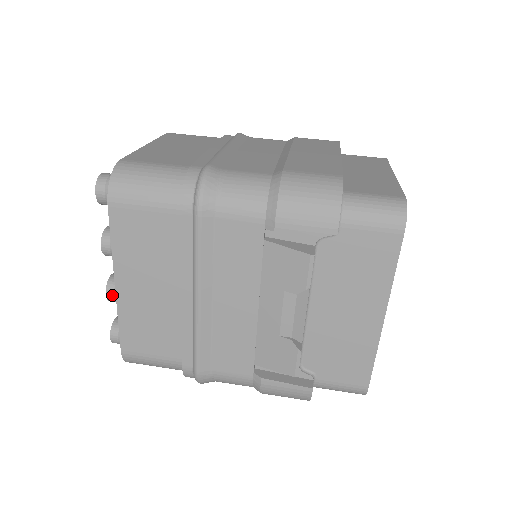
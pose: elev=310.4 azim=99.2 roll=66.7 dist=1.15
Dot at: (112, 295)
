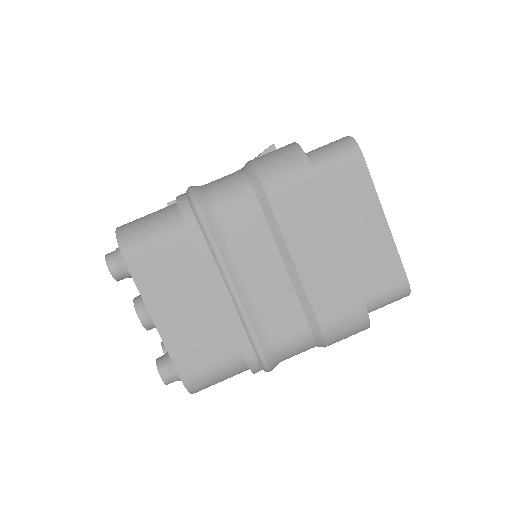
Dot at: occluded
